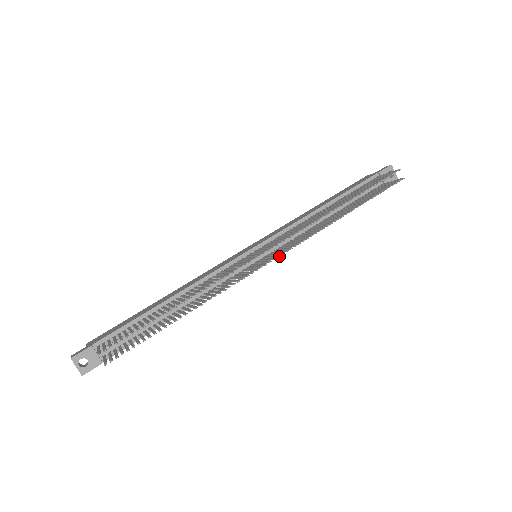
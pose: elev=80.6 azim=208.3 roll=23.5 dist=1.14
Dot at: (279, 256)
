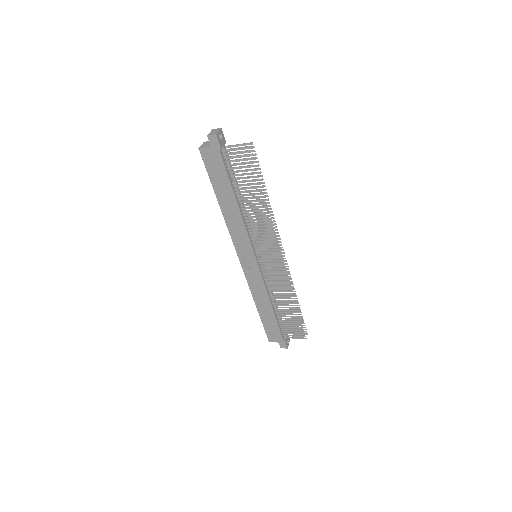
Dot at: occluded
